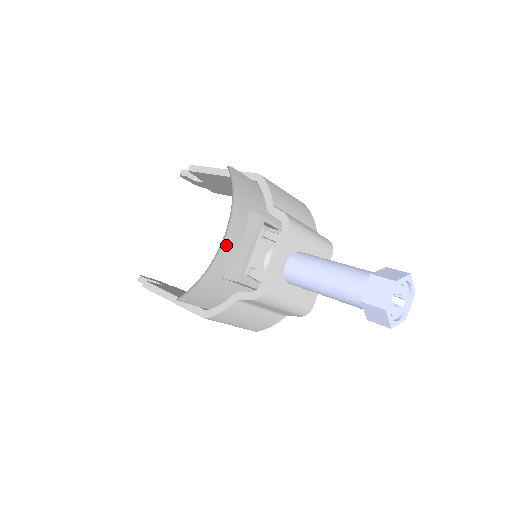
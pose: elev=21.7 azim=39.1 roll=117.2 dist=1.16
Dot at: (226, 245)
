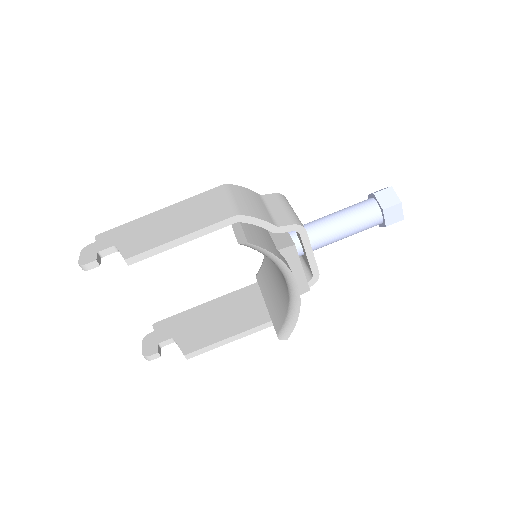
Dot at: (297, 285)
